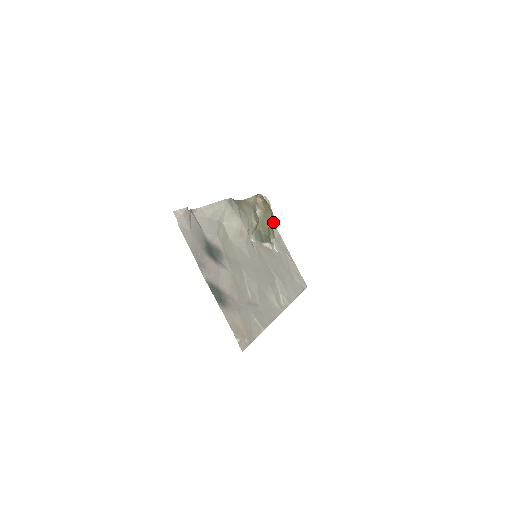
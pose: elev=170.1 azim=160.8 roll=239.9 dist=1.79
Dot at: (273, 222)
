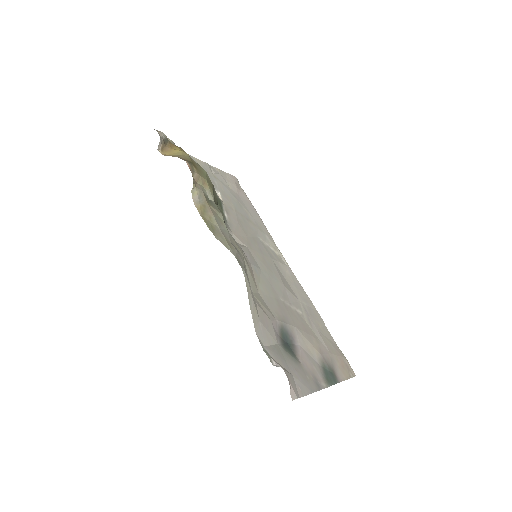
Dot at: occluded
